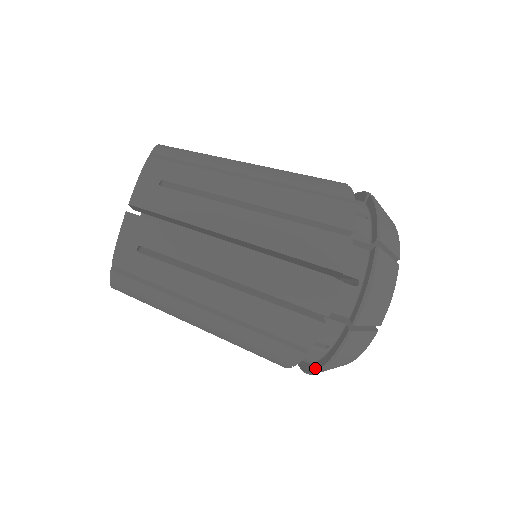
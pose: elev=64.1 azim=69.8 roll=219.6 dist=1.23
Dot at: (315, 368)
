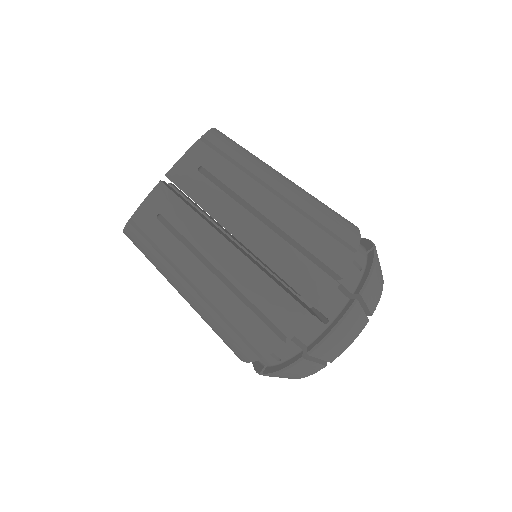
Dot at: (304, 354)
